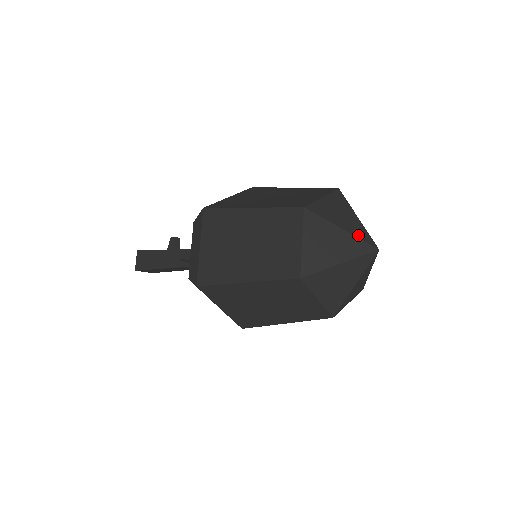
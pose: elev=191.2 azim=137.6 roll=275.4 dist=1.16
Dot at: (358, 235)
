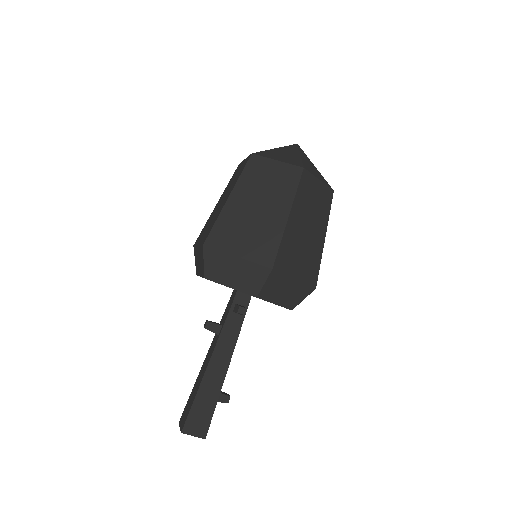
Dot at: occluded
